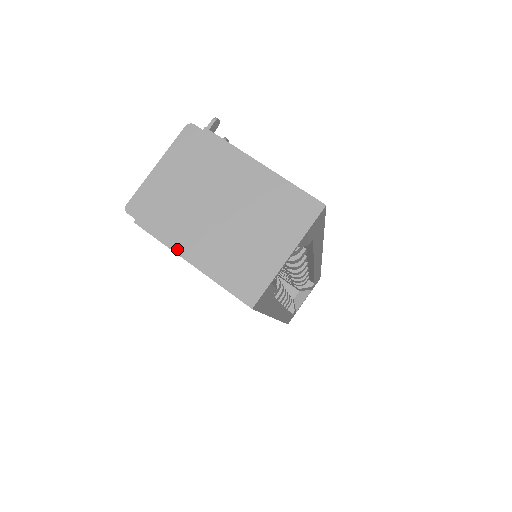
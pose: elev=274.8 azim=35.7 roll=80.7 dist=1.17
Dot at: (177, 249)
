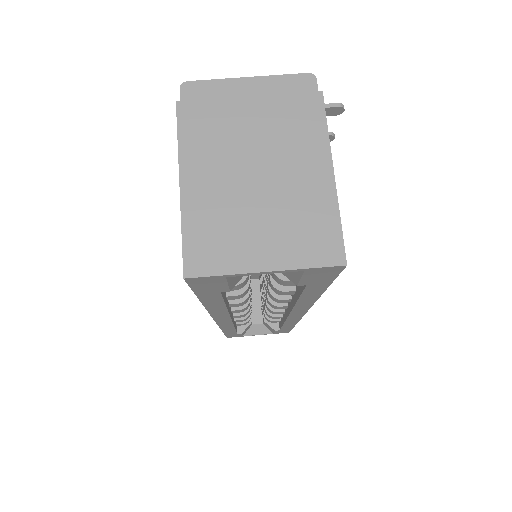
Dot at: (183, 161)
